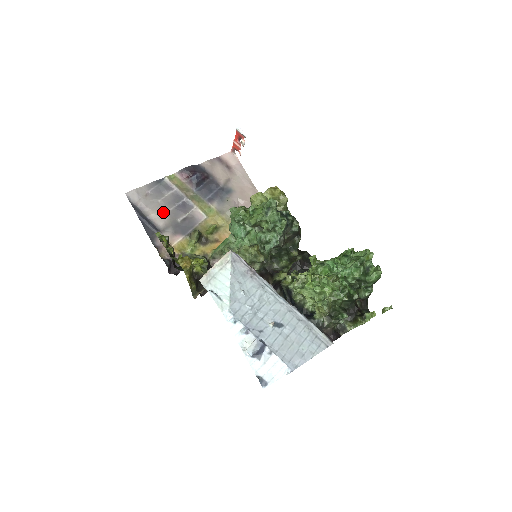
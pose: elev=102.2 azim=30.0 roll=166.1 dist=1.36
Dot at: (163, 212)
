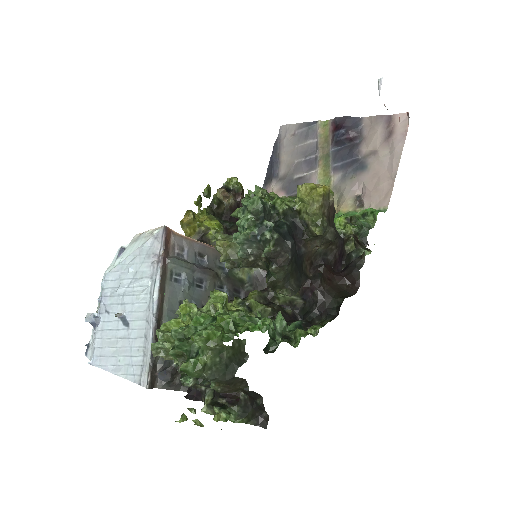
Dot at: (291, 160)
